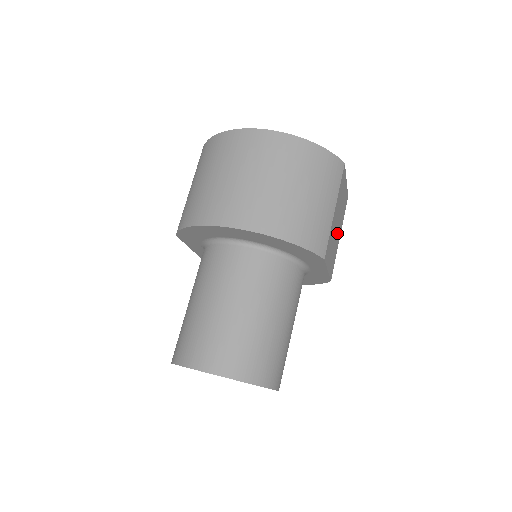
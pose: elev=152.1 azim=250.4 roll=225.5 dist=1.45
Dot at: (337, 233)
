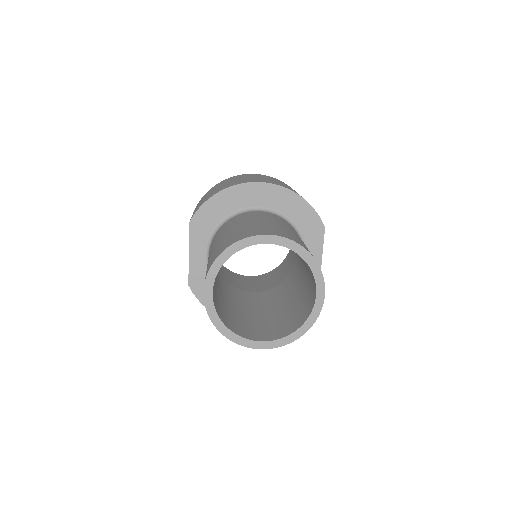
Dot at: occluded
